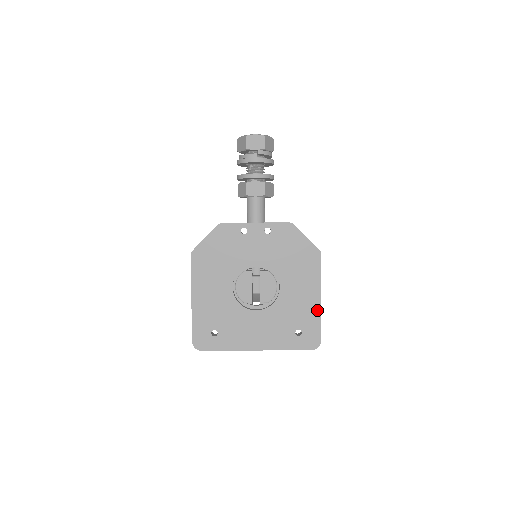
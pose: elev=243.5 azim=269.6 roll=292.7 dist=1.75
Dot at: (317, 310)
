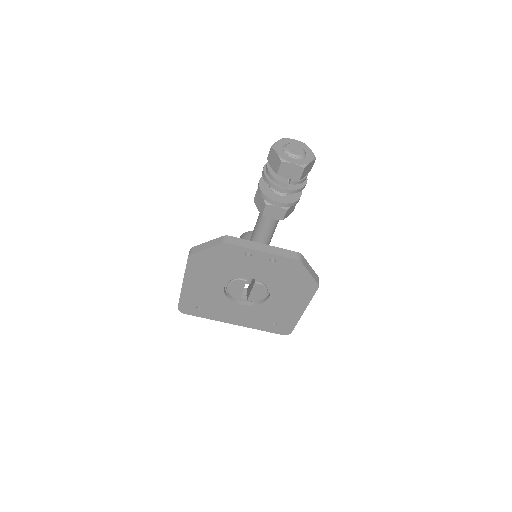
Dot at: (297, 317)
